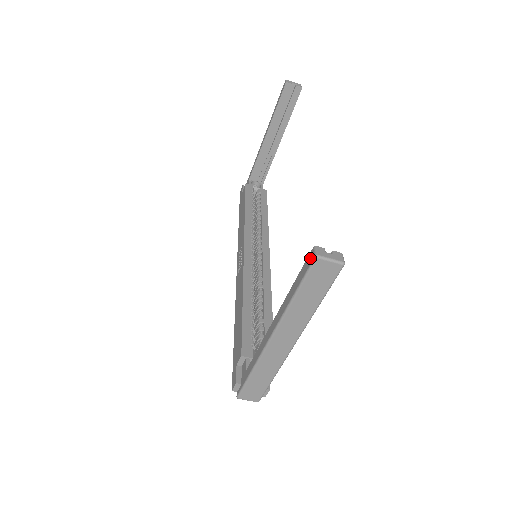
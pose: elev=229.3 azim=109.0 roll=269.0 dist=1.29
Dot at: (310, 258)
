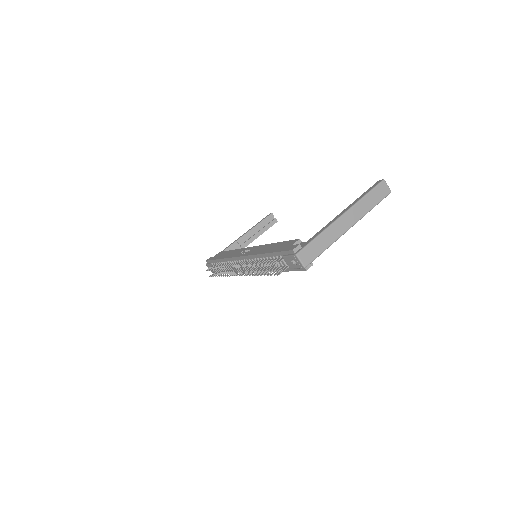
Dot at: (378, 182)
